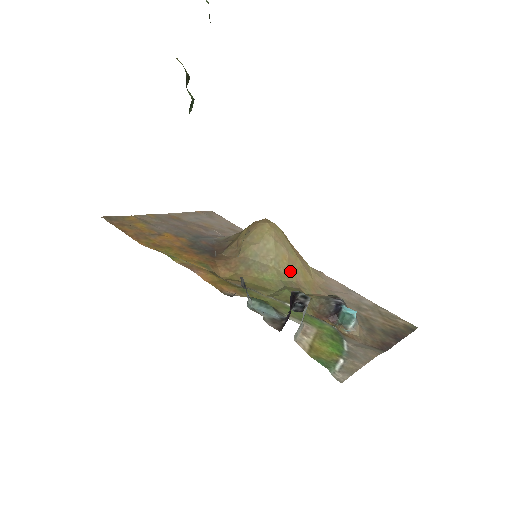
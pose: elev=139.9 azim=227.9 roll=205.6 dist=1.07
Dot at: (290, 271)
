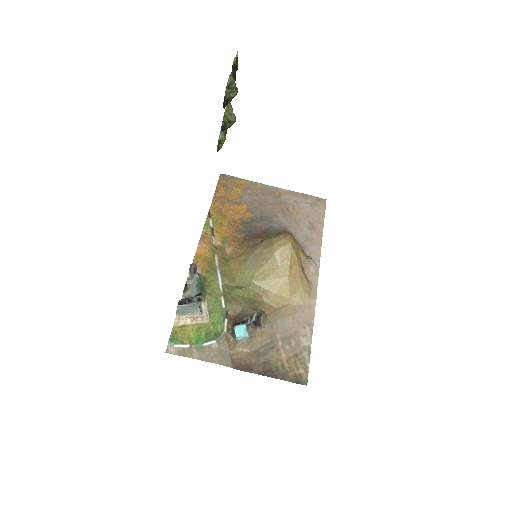
Dot at: (269, 281)
